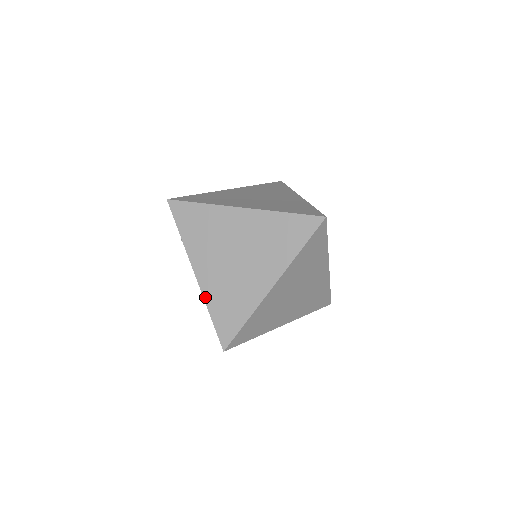
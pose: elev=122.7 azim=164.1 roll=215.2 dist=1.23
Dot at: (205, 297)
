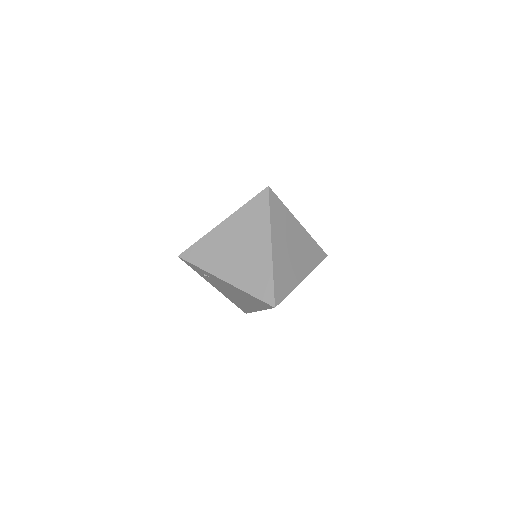
Dot at: (240, 288)
